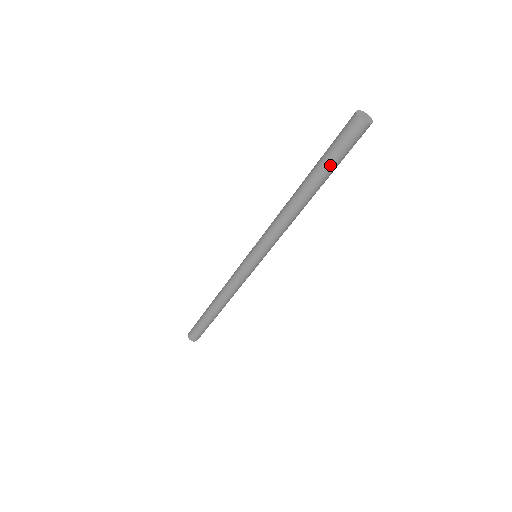
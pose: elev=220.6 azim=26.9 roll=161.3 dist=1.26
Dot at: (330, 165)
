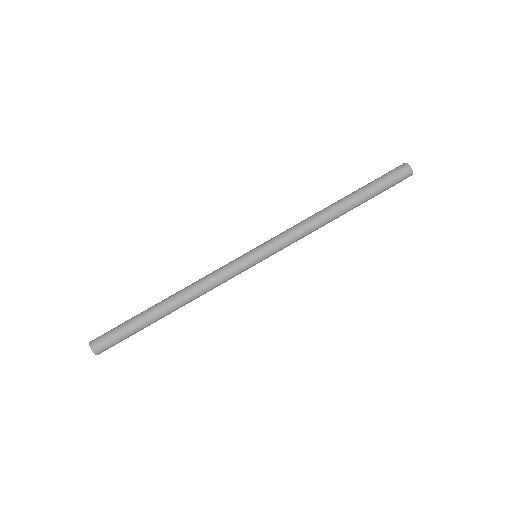
Dot at: (375, 191)
